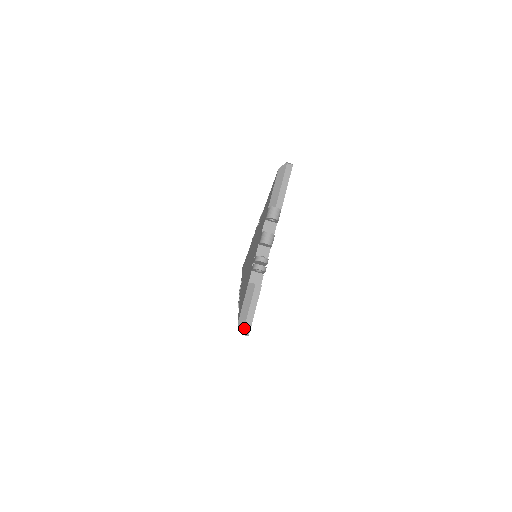
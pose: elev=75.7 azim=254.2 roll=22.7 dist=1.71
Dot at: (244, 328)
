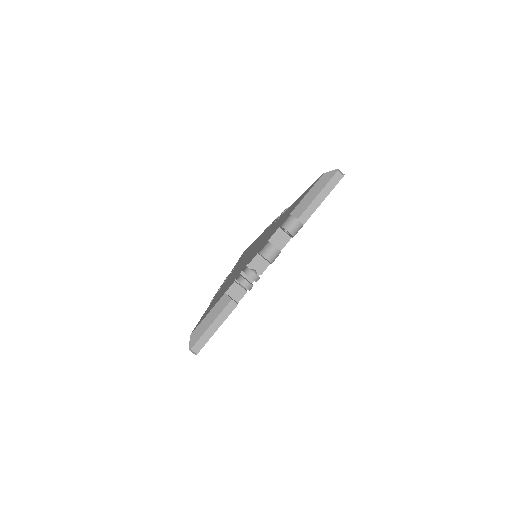
Dot at: (195, 344)
